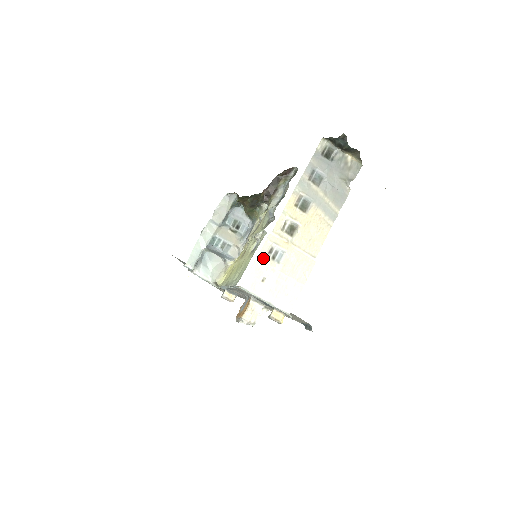
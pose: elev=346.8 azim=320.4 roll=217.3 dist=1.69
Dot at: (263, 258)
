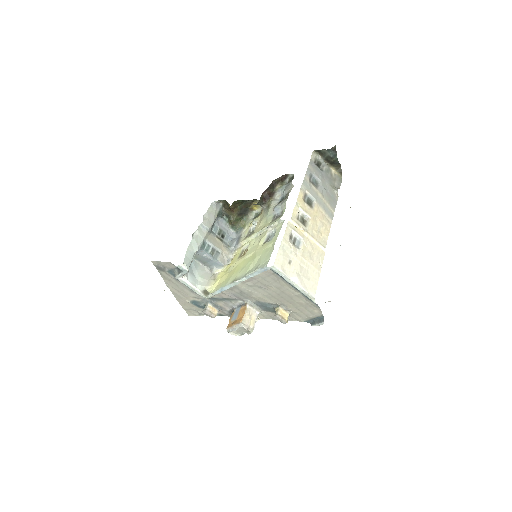
Dot at: (287, 242)
